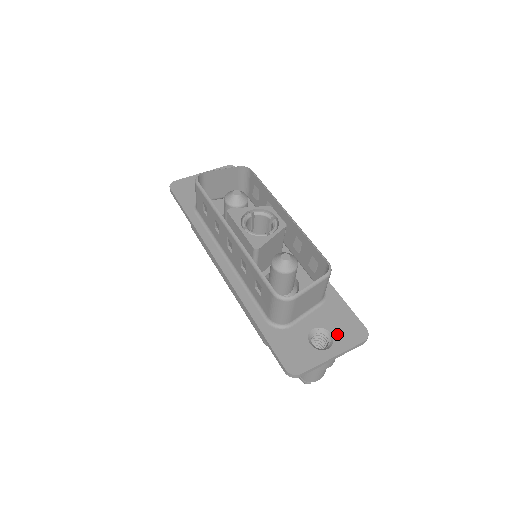
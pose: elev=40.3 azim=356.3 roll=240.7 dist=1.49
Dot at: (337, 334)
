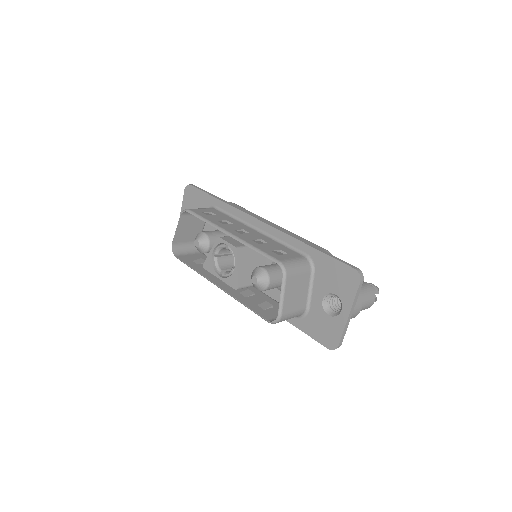
Dot at: (339, 292)
